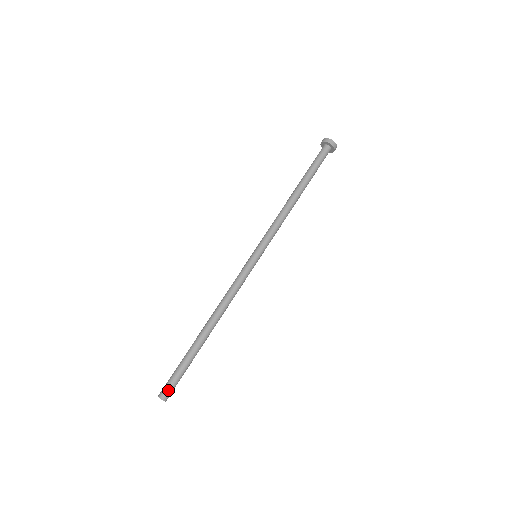
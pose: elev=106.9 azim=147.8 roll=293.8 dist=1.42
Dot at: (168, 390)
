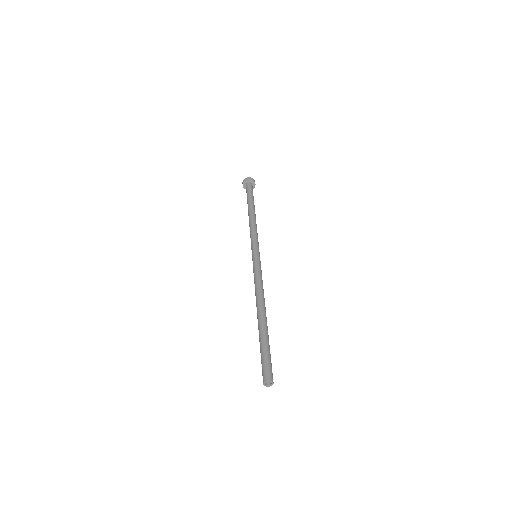
Dot at: (270, 371)
